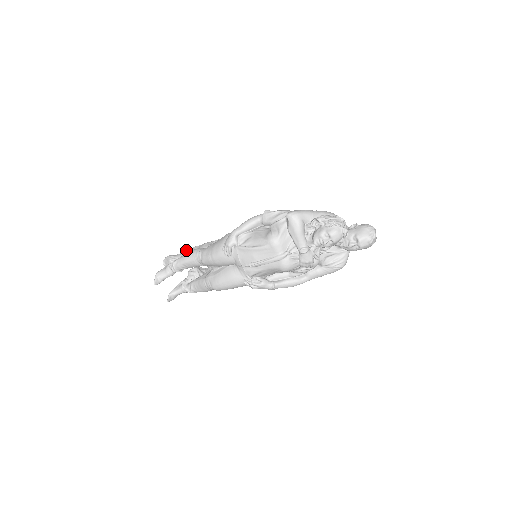
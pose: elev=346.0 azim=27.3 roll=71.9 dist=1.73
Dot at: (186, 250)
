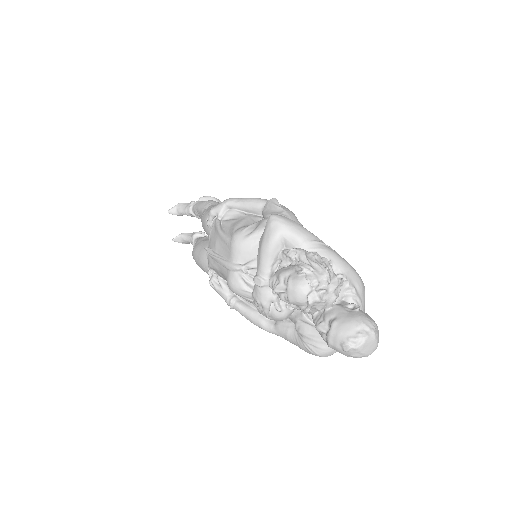
Dot at: occluded
